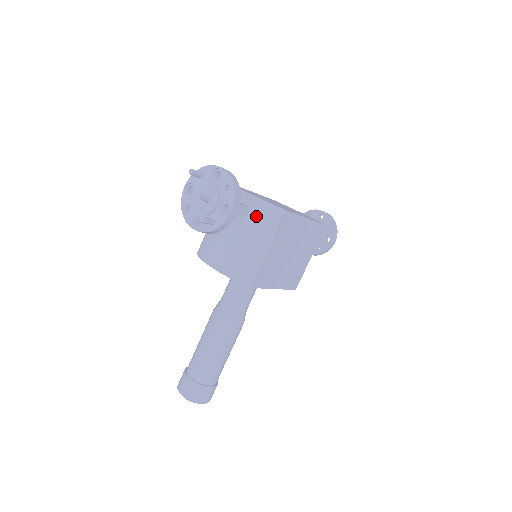
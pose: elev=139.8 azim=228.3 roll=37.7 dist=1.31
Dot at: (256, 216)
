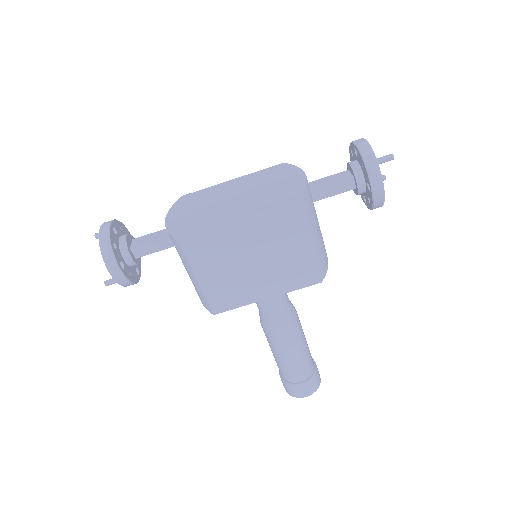
Dot at: (174, 245)
